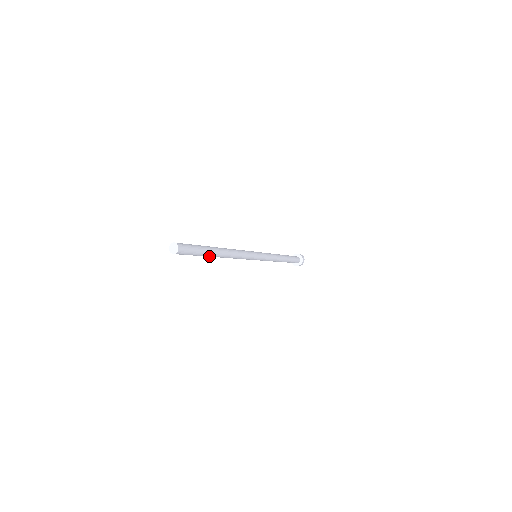
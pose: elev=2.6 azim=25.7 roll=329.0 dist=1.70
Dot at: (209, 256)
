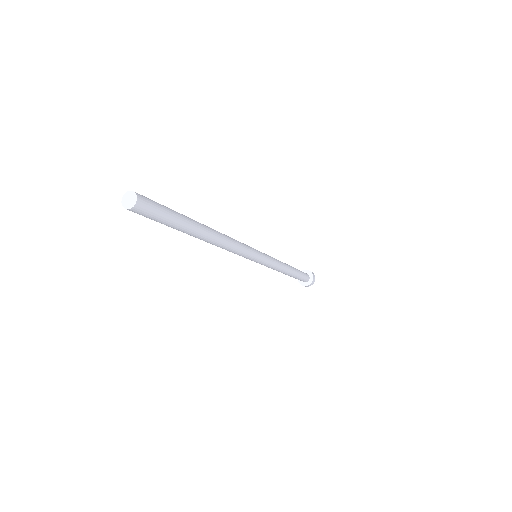
Dot at: (192, 230)
